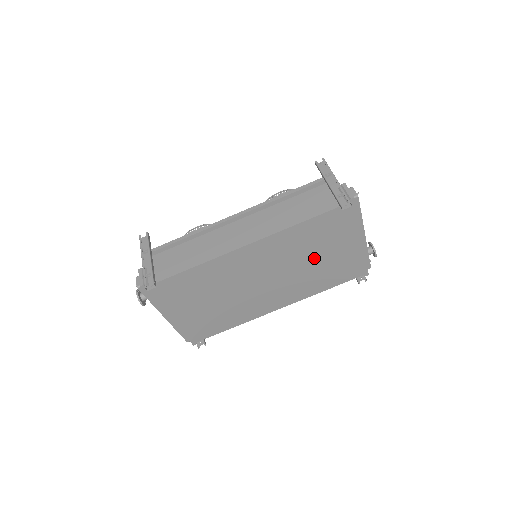
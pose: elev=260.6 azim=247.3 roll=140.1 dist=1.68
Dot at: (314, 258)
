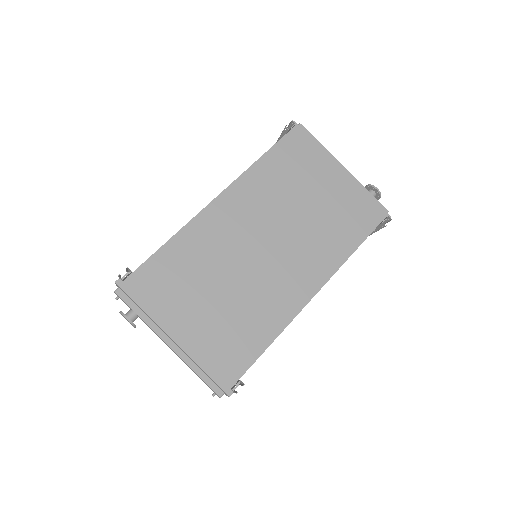
Dot at: (305, 203)
